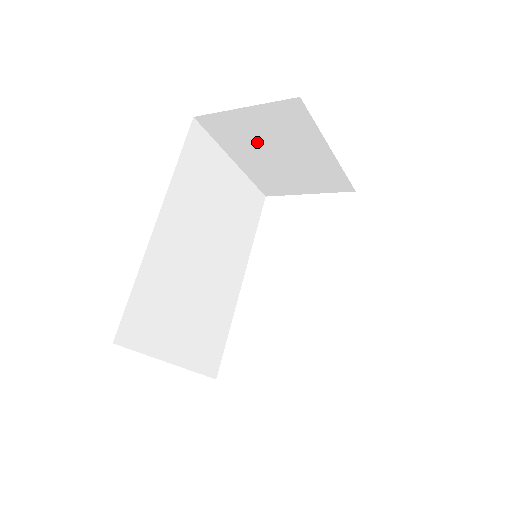
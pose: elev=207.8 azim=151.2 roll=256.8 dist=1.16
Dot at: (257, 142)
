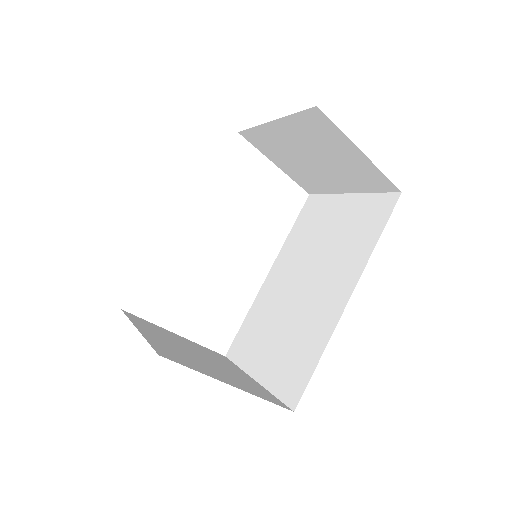
Dot at: (319, 148)
